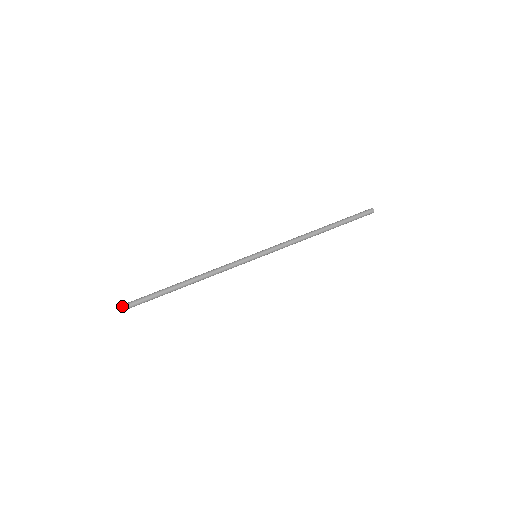
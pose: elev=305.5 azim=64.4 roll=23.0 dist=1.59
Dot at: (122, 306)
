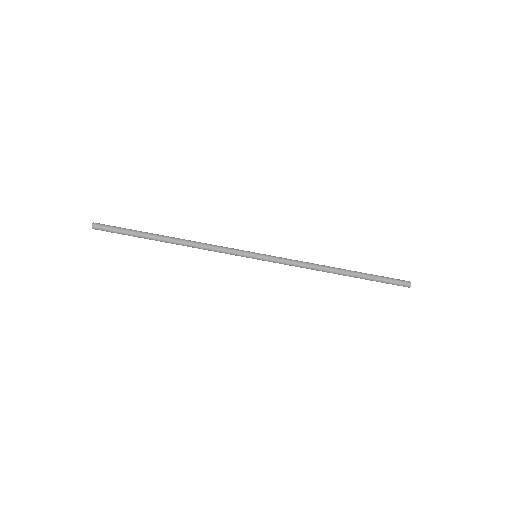
Dot at: (95, 229)
